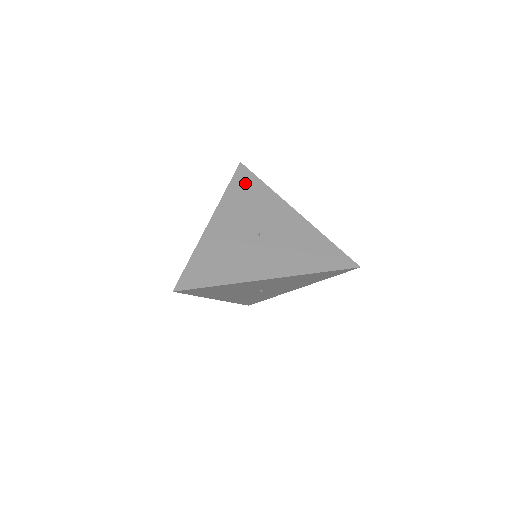
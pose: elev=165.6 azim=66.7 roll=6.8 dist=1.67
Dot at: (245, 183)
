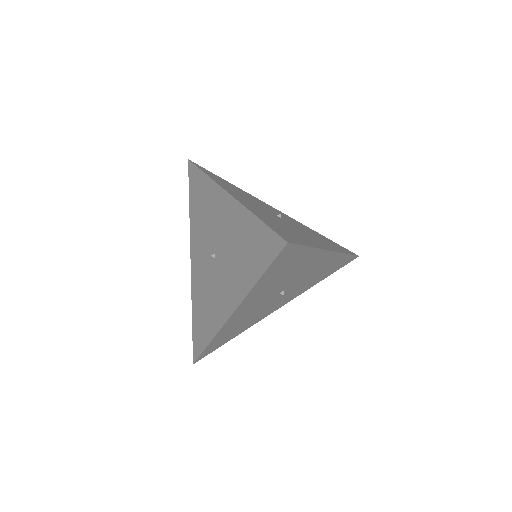
Dot at: (214, 176)
